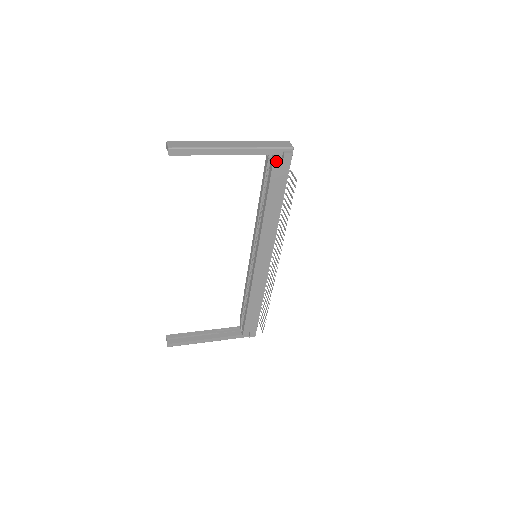
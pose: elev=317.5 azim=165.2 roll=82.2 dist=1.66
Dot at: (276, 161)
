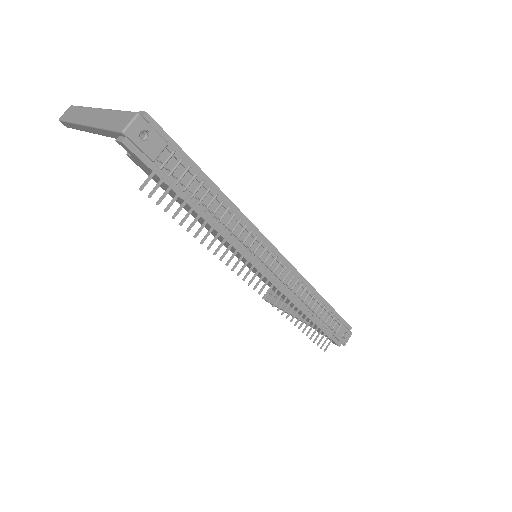
Dot at: occluded
